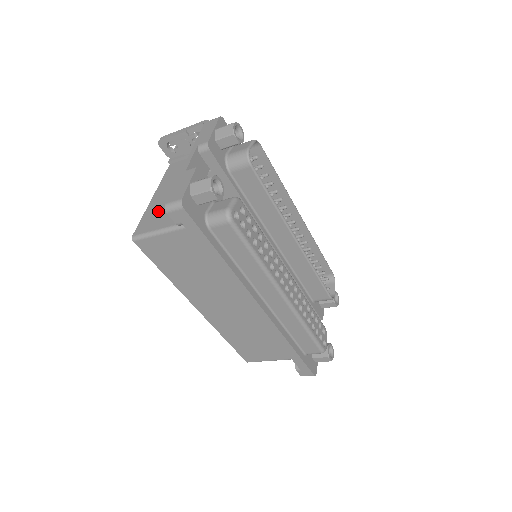
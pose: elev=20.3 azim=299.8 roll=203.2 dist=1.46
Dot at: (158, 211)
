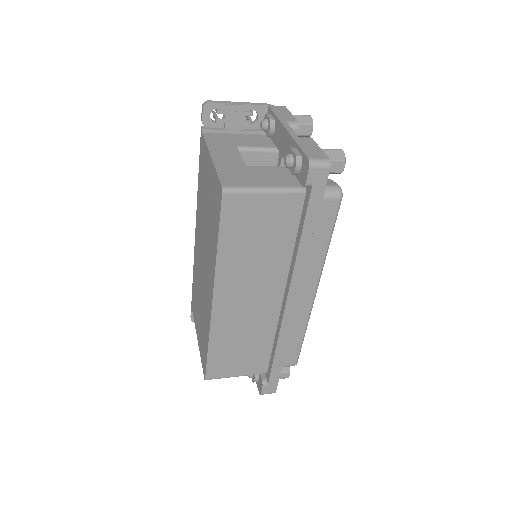
Dot at: (240, 170)
